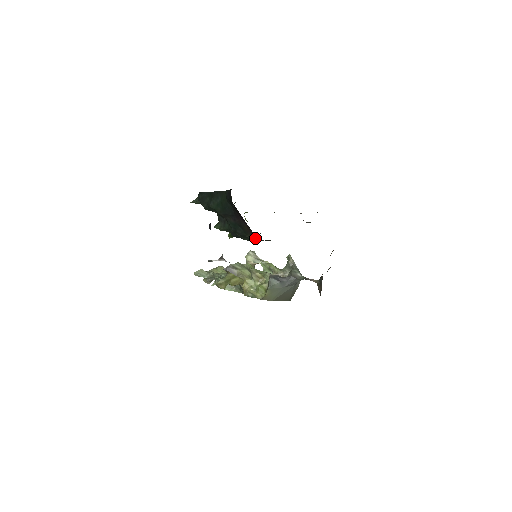
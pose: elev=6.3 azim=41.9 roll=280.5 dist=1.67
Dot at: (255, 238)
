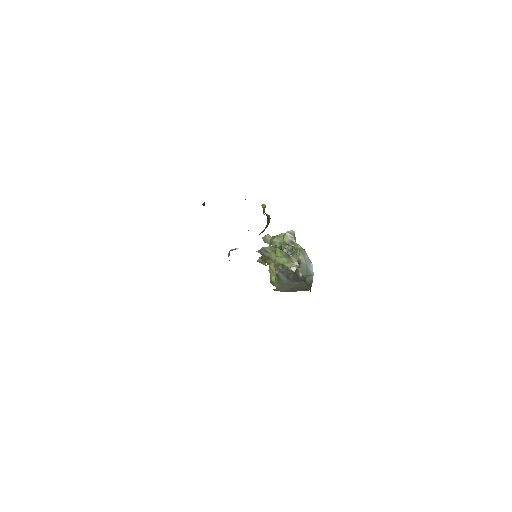
Dot at: occluded
